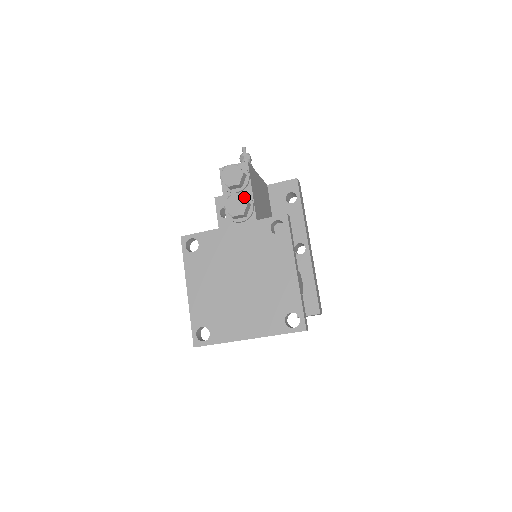
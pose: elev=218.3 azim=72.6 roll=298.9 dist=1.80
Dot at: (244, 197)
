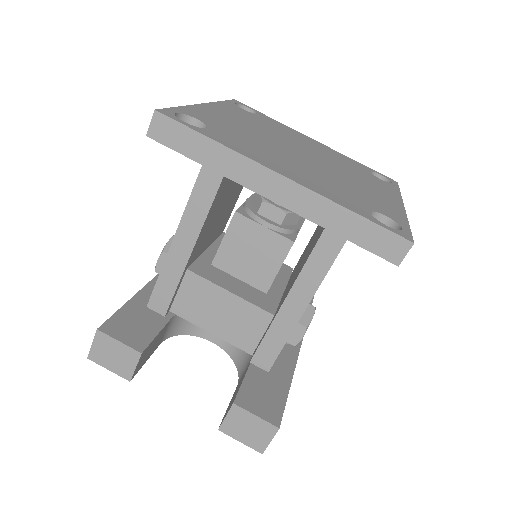
Dot at: occluded
